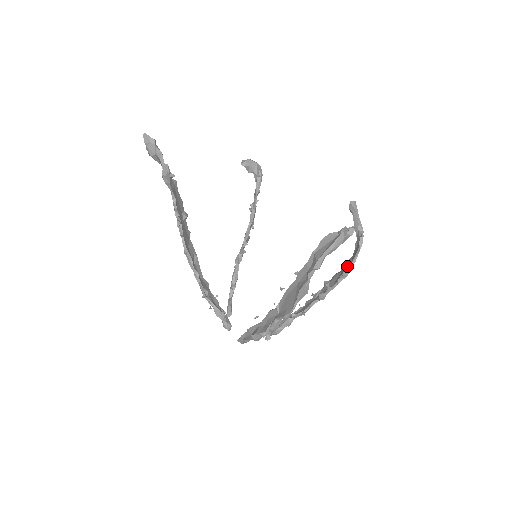
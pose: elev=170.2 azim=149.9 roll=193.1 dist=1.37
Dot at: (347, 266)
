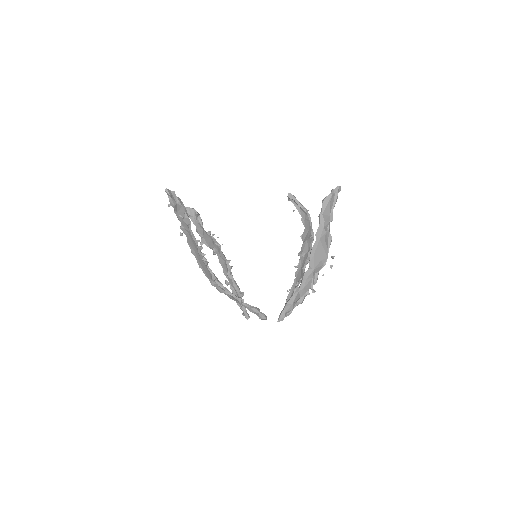
Dot at: (309, 234)
